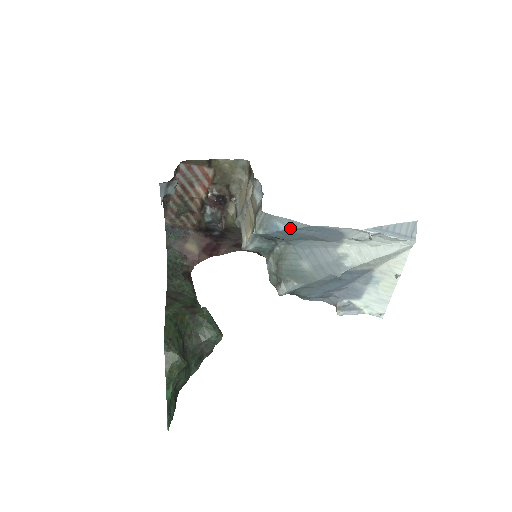
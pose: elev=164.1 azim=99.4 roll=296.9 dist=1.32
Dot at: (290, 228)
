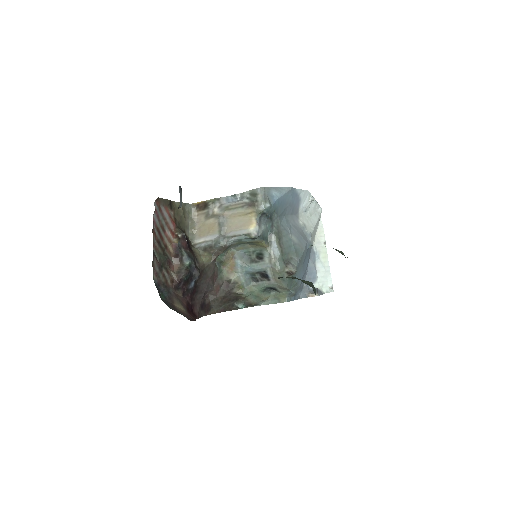
Dot at: (282, 195)
